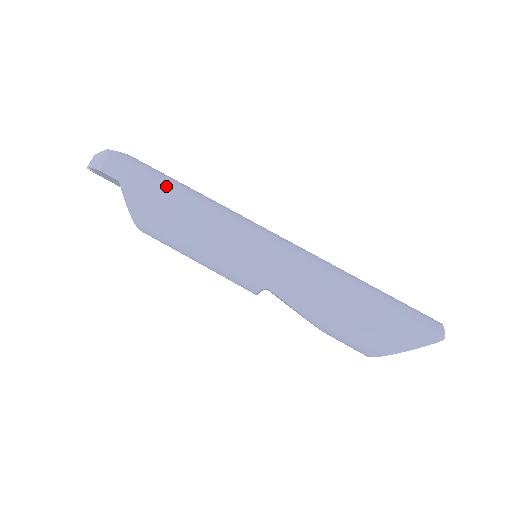
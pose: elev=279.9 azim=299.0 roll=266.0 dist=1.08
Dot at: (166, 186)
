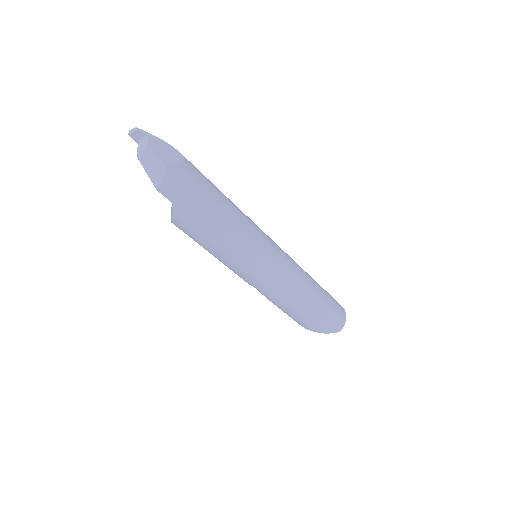
Dot at: (211, 213)
